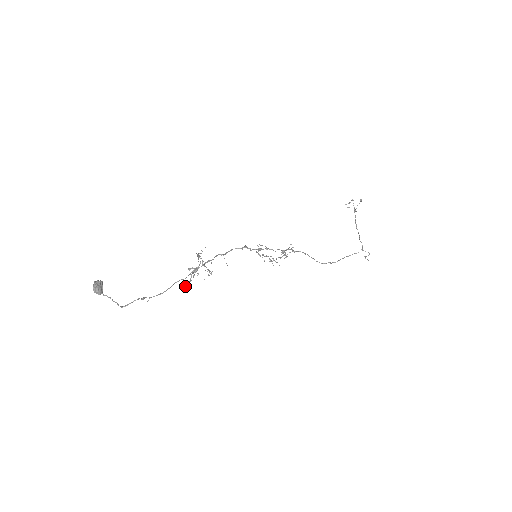
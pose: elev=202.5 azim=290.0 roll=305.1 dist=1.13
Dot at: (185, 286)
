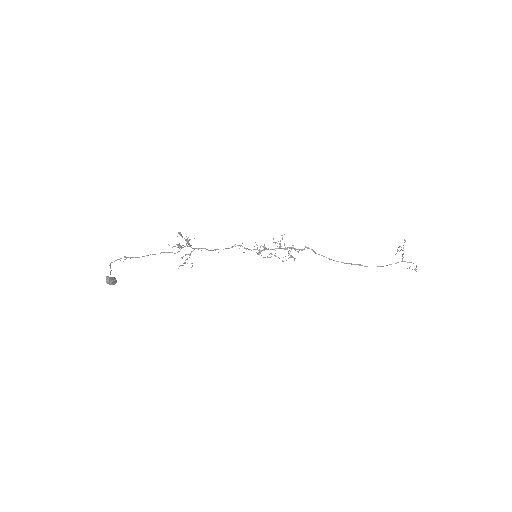
Dot at: occluded
